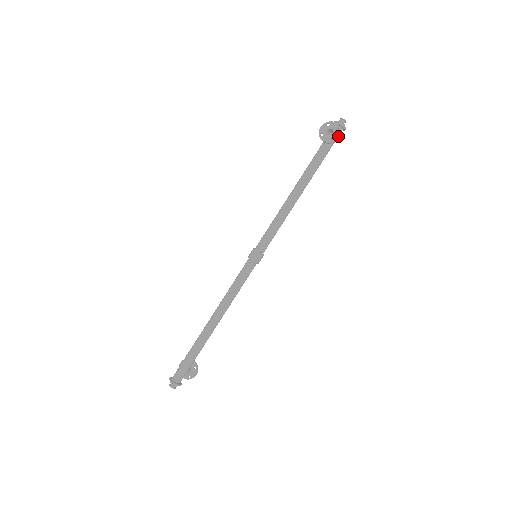
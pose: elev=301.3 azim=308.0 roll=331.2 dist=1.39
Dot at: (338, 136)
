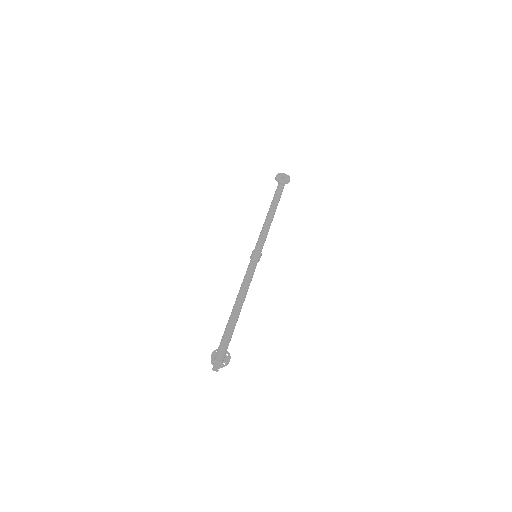
Dot at: (289, 180)
